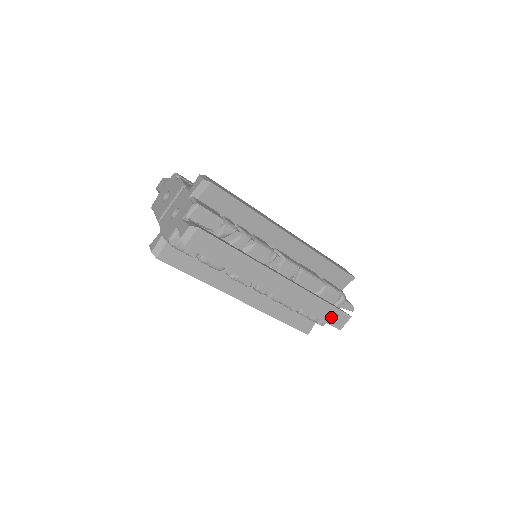
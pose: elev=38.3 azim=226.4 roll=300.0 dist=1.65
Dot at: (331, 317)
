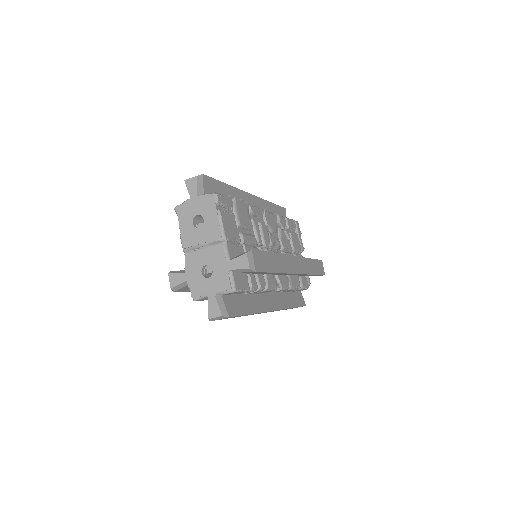
Dot at: (291, 308)
